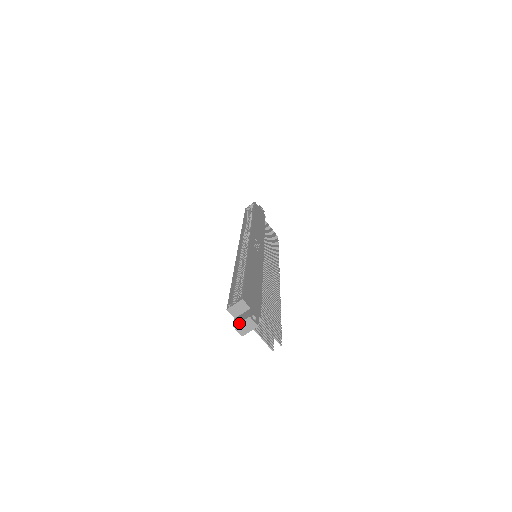
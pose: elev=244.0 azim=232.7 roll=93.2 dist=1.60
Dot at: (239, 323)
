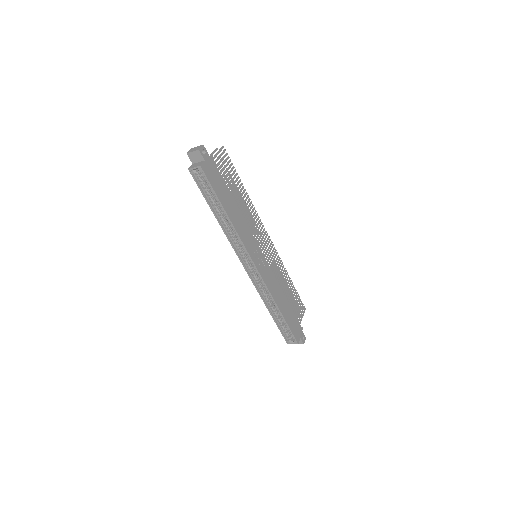
Dot at: occluded
